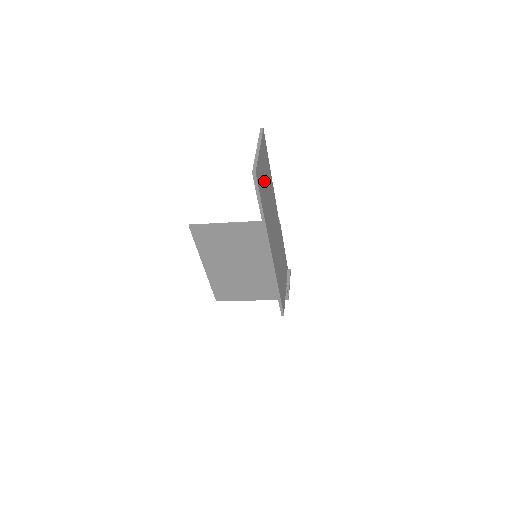
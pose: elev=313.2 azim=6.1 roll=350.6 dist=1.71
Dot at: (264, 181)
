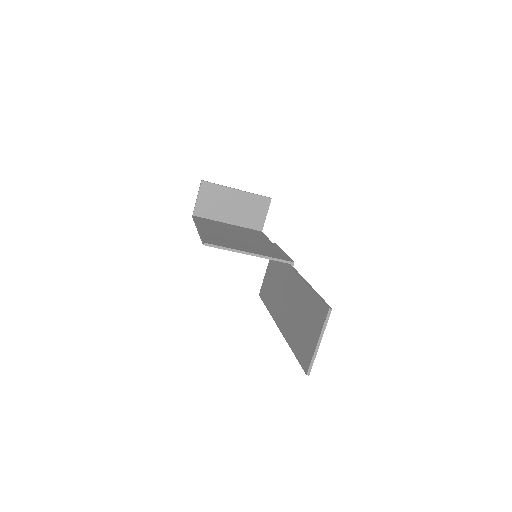
Dot at: (307, 332)
